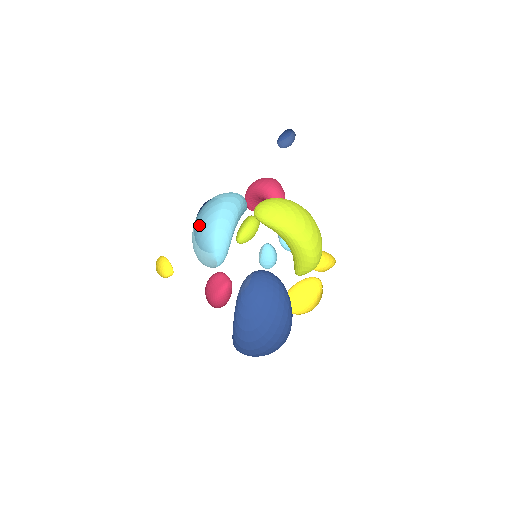
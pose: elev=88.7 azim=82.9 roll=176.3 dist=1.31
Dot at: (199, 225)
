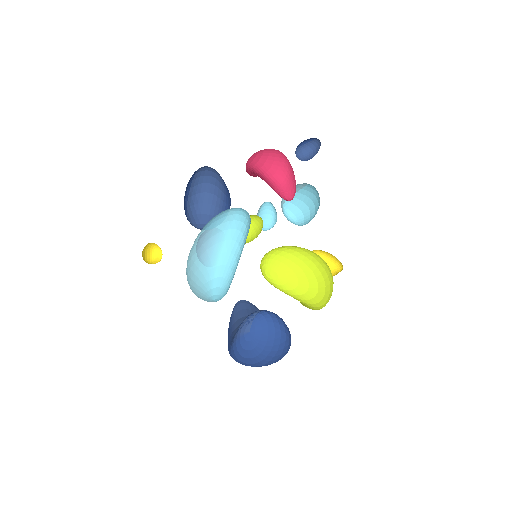
Dot at: (195, 267)
